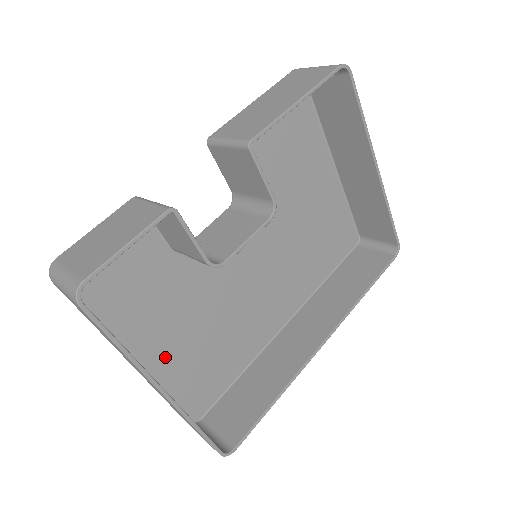
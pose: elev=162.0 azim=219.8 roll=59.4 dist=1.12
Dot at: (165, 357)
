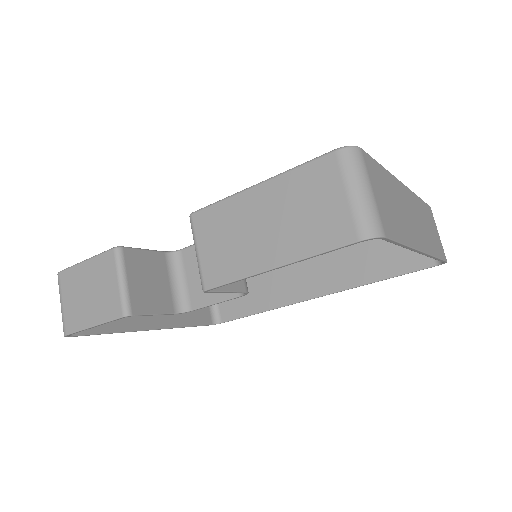
Dot at: occluded
